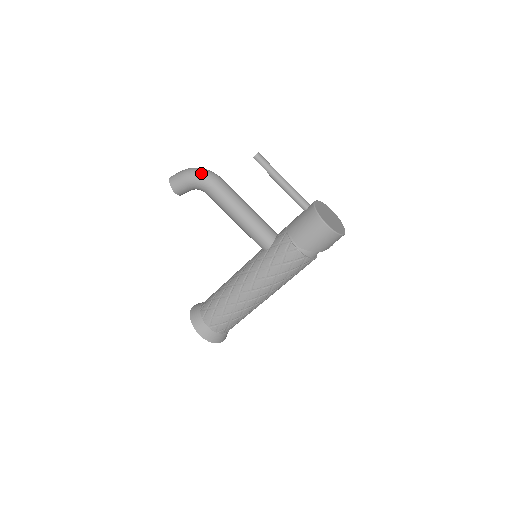
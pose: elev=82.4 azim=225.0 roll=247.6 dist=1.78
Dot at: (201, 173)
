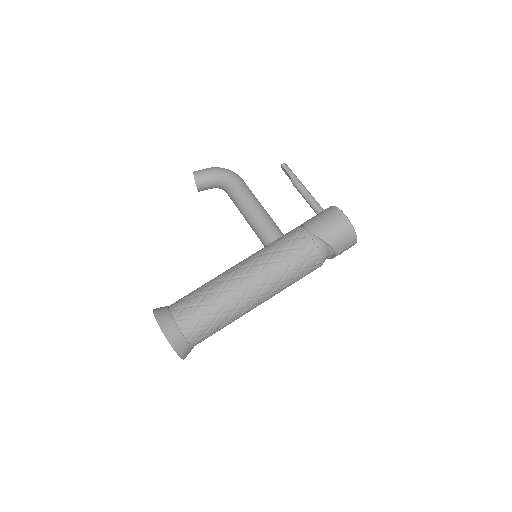
Dot at: (228, 169)
